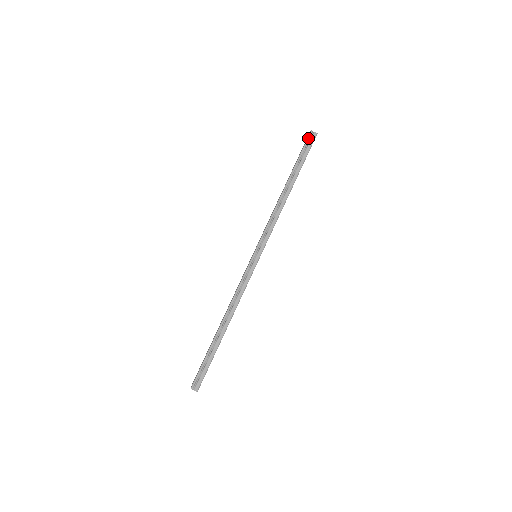
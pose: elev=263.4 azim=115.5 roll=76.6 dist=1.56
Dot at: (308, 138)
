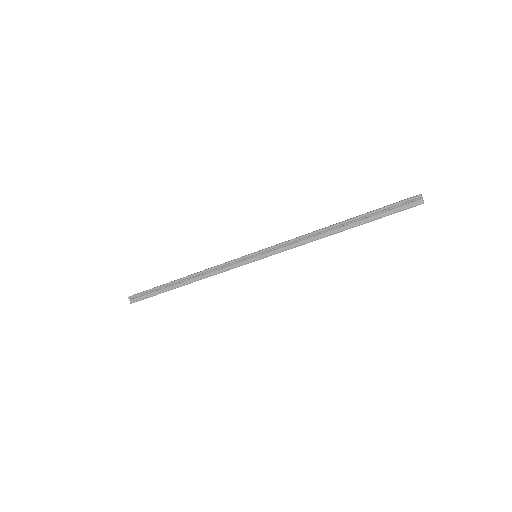
Dot at: (408, 199)
